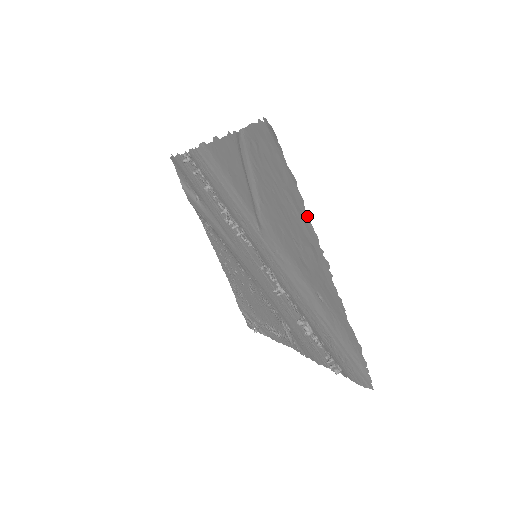
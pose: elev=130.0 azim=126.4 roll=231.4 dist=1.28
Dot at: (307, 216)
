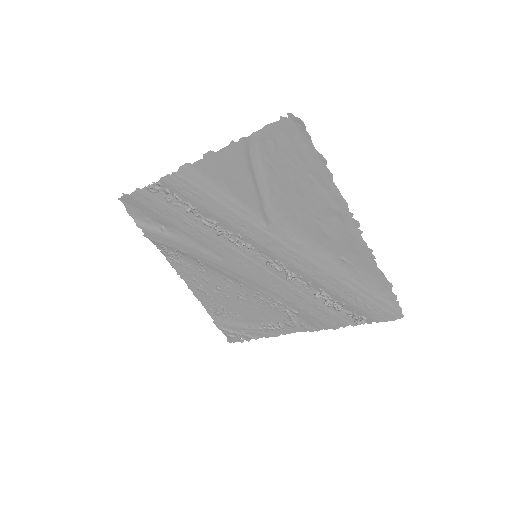
Dot at: (336, 188)
